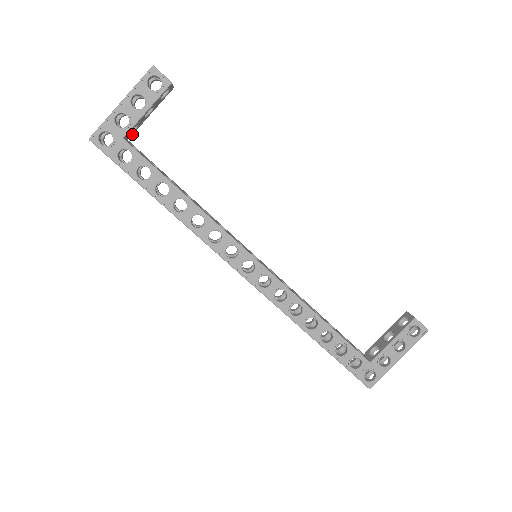
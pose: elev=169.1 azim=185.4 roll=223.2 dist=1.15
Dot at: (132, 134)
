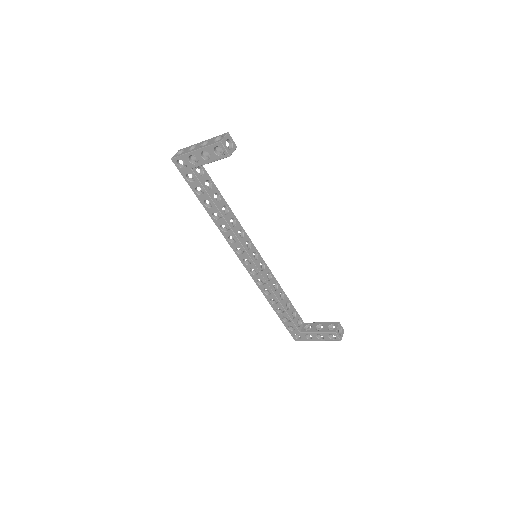
Dot at: occluded
